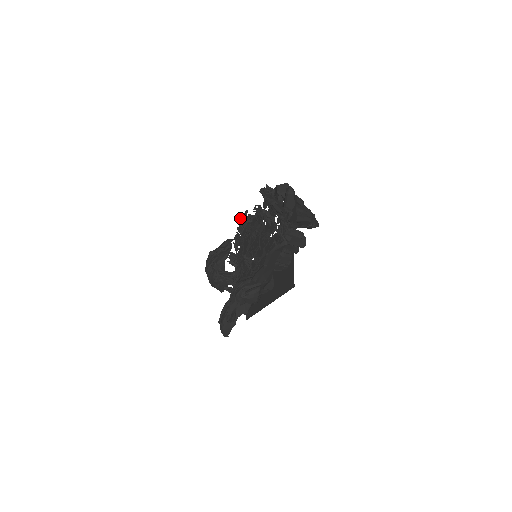
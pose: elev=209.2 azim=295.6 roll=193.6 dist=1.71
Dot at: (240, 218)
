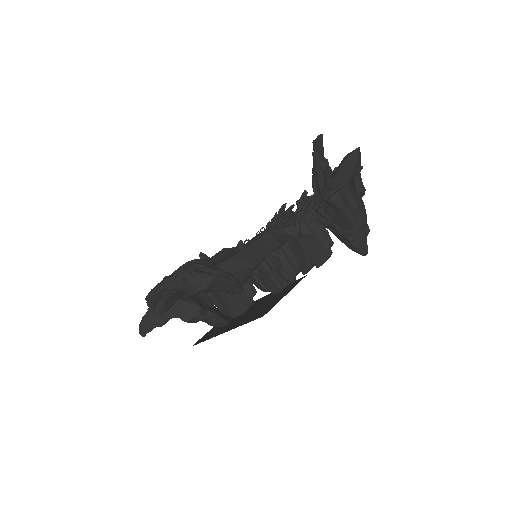
Dot at: (279, 210)
